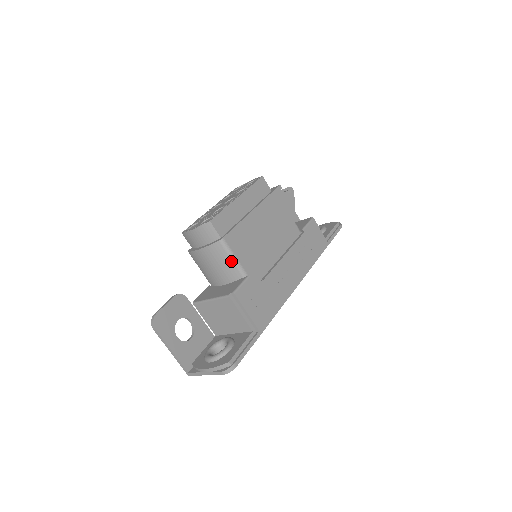
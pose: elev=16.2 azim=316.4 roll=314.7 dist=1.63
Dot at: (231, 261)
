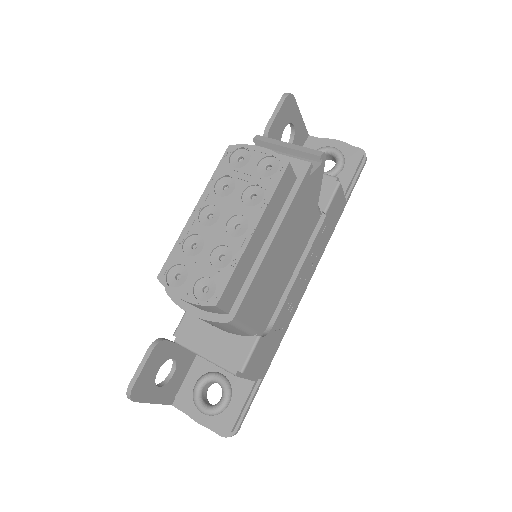
Dot at: (239, 330)
